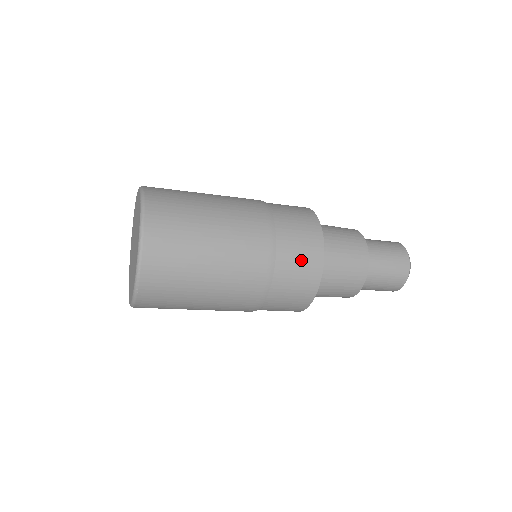
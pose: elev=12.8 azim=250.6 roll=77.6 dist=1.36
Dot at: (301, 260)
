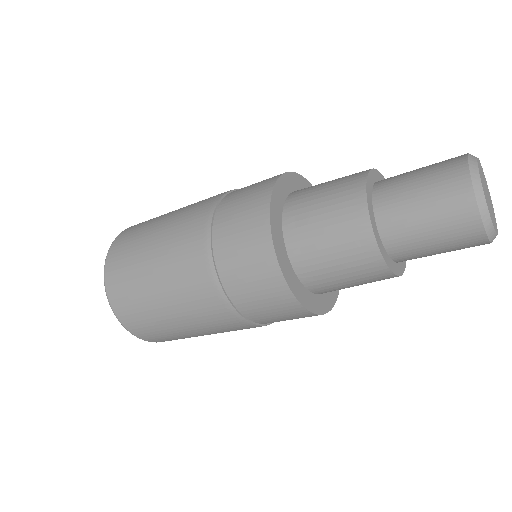
Dot at: (262, 297)
